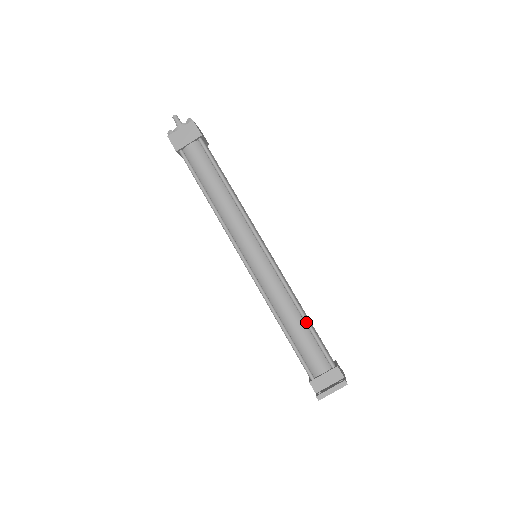
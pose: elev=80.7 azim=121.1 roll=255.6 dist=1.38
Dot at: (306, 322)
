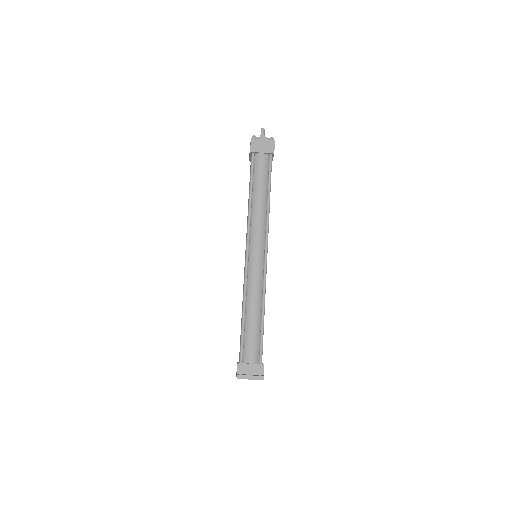
Dot at: (262, 321)
